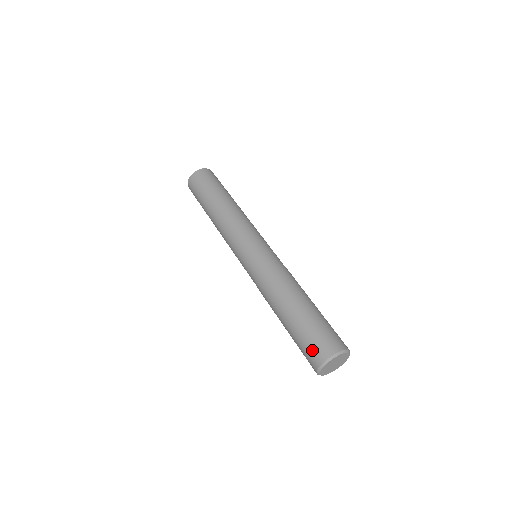
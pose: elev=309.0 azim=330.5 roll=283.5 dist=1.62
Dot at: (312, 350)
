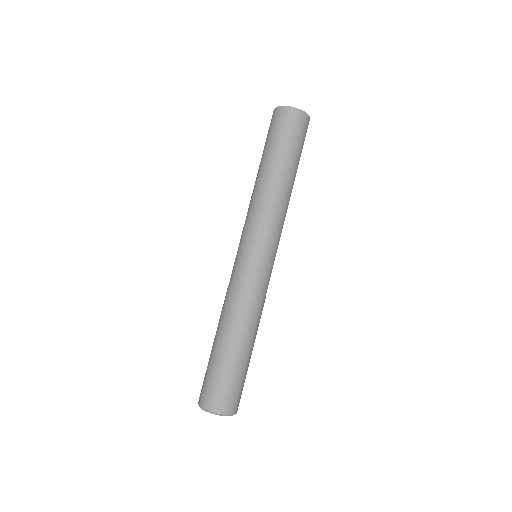
Dot at: occluded
